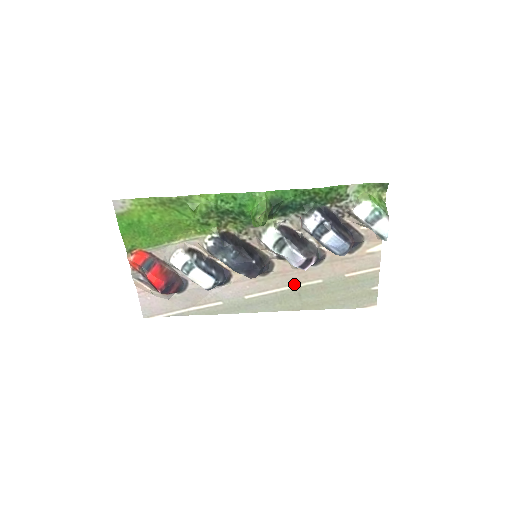
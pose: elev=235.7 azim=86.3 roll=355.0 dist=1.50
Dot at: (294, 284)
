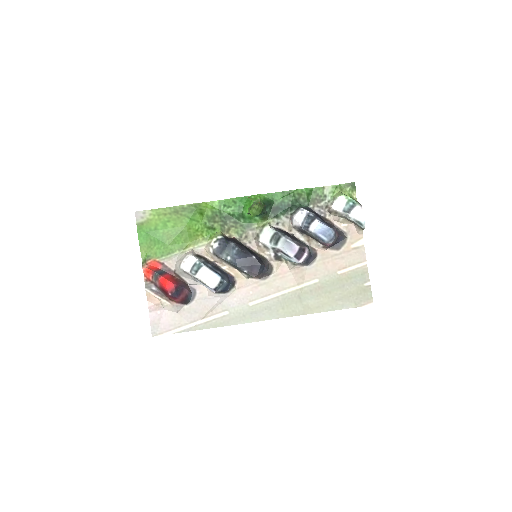
Dot at: (293, 286)
